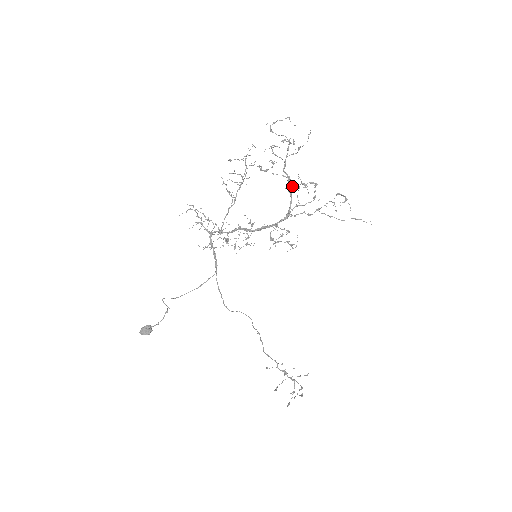
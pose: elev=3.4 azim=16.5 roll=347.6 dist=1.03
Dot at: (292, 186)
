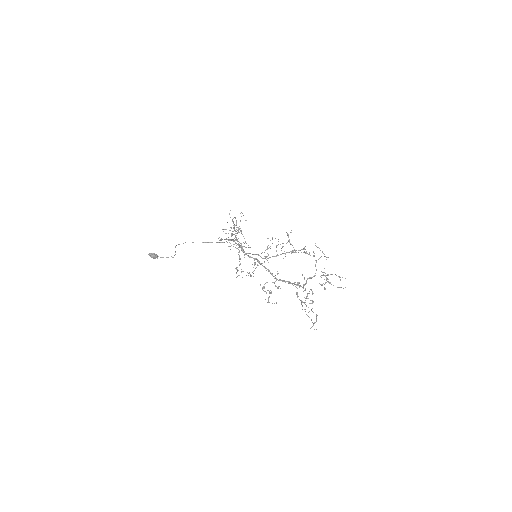
Dot at: (302, 287)
